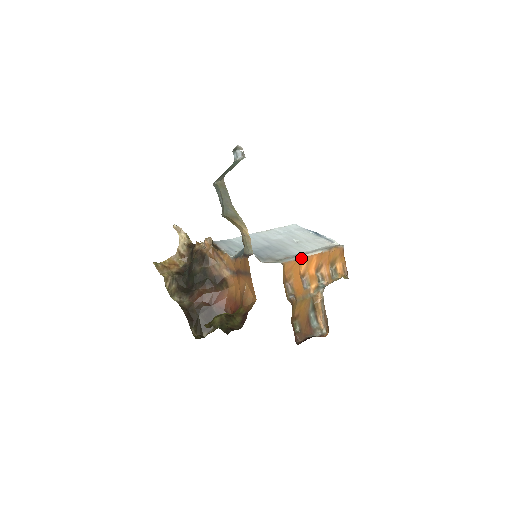
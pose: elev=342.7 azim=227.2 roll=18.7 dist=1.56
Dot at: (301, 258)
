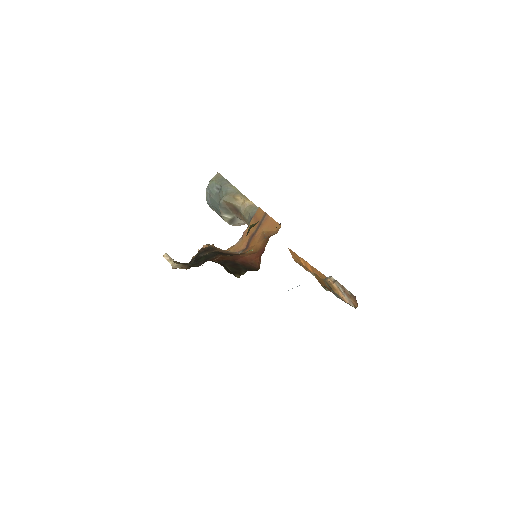
Dot at: (297, 255)
